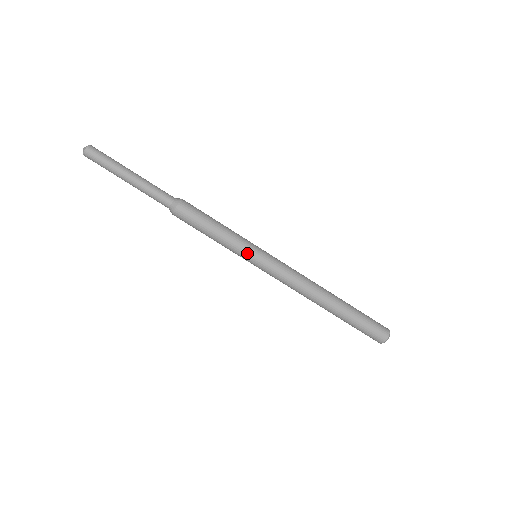
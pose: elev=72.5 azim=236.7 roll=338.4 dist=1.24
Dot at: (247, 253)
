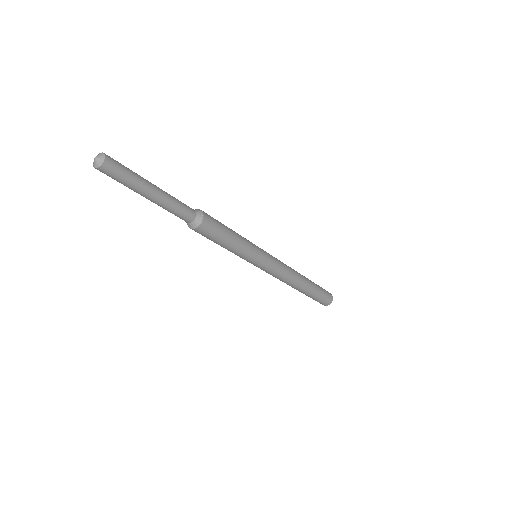
Dot at: (247, 261)
